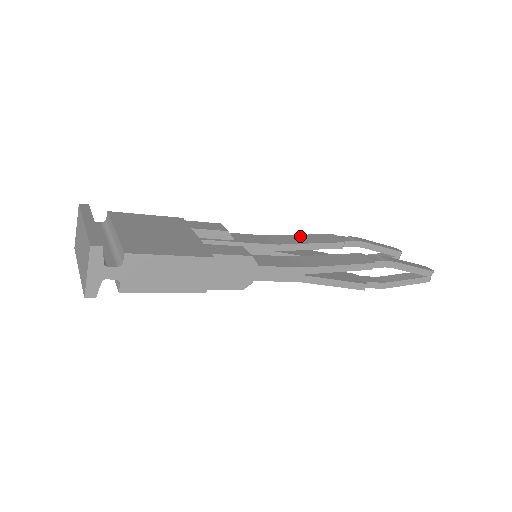
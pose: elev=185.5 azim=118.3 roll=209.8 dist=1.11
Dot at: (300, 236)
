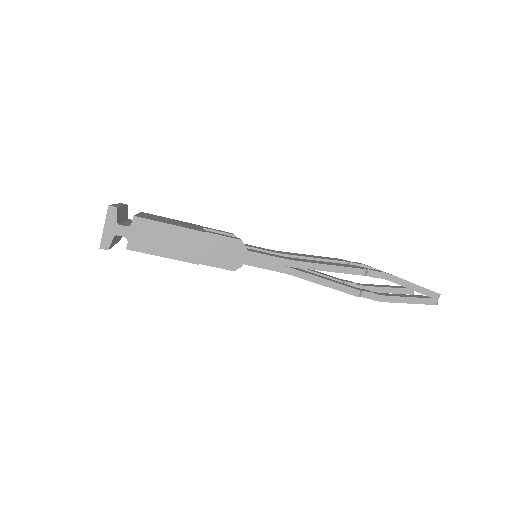
Dot at: (306, 255)
